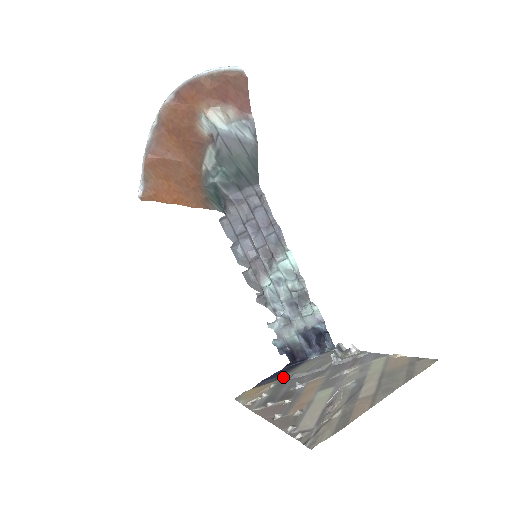
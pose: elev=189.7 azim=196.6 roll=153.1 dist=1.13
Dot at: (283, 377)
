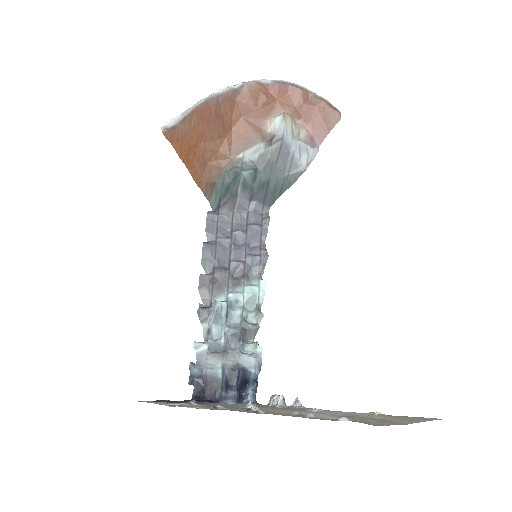
Dot at: (200, 403)
